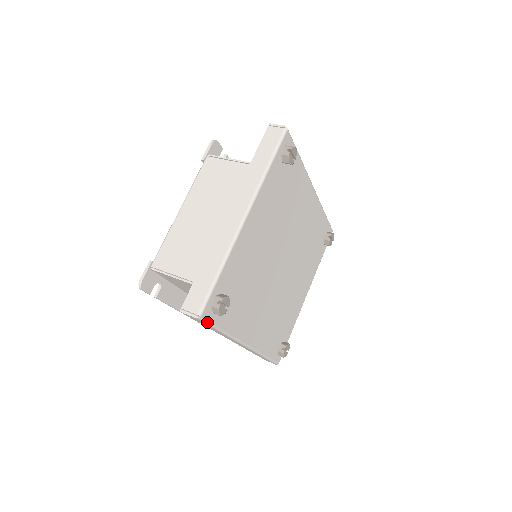
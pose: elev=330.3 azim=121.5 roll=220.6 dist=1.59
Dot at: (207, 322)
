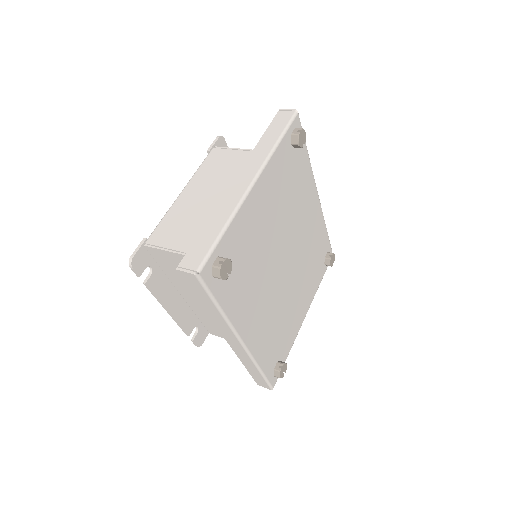
Dot at: (205, 285)
